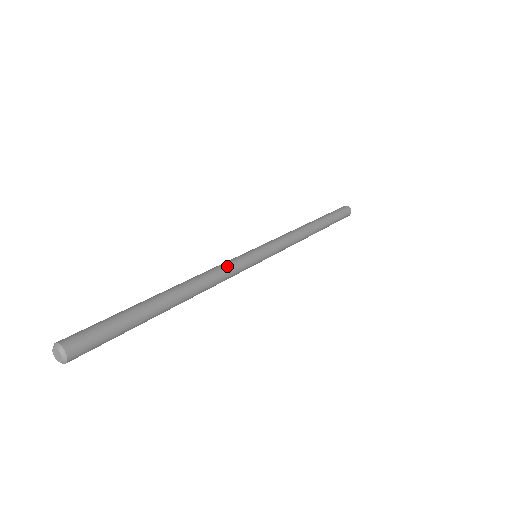
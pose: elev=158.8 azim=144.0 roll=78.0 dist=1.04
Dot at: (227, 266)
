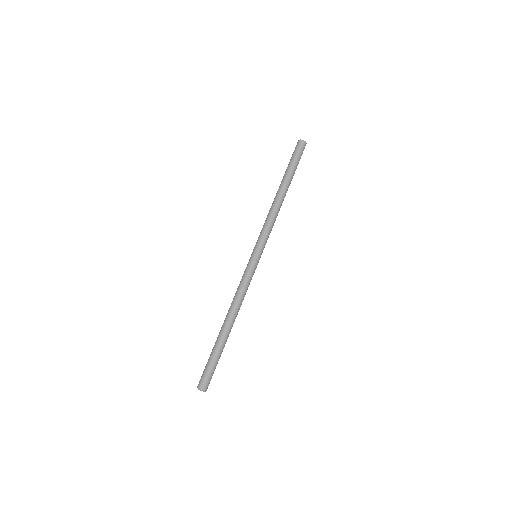
Dot at: occluded
